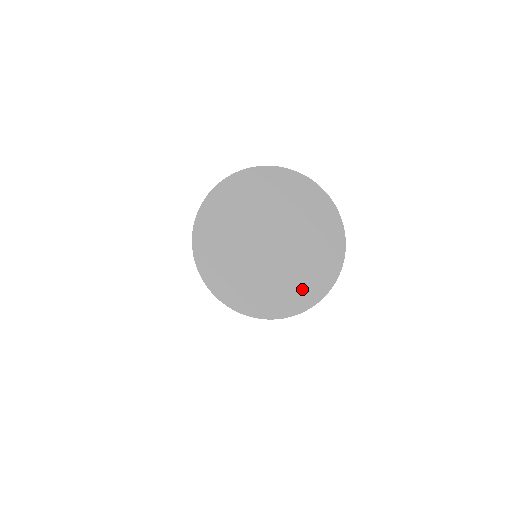
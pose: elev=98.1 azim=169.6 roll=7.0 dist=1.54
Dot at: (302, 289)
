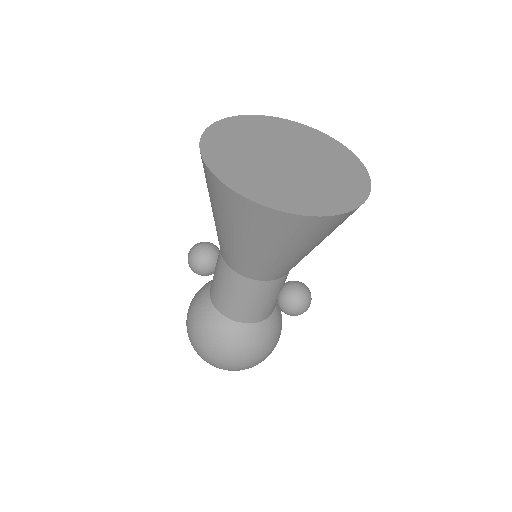
Dot at: (318, 200)
